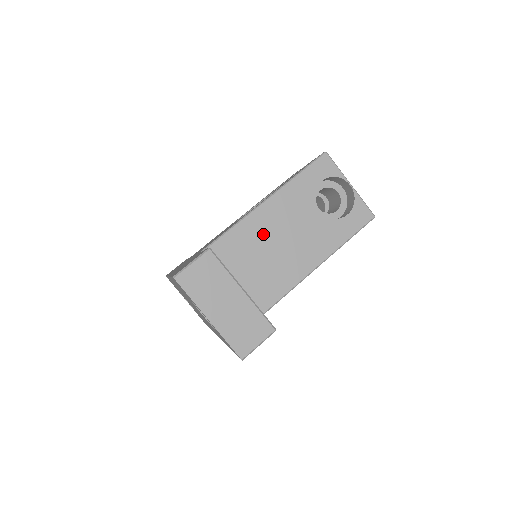
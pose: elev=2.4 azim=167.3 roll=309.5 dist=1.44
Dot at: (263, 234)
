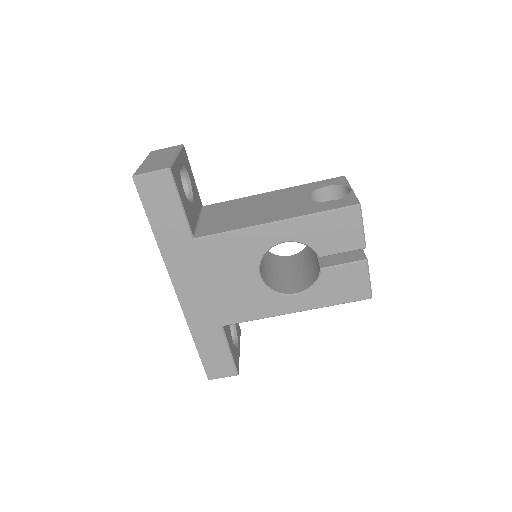
Dot at: (252, 203)
